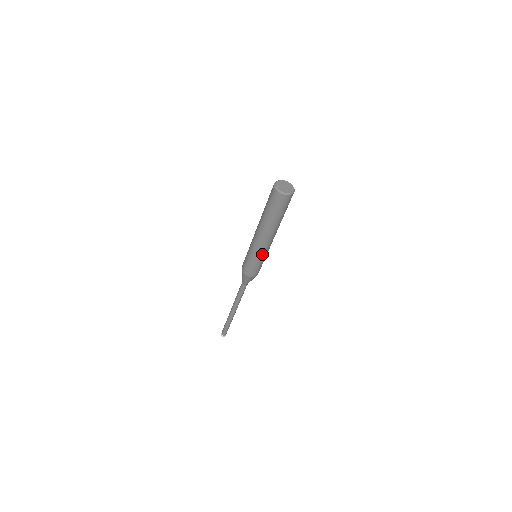
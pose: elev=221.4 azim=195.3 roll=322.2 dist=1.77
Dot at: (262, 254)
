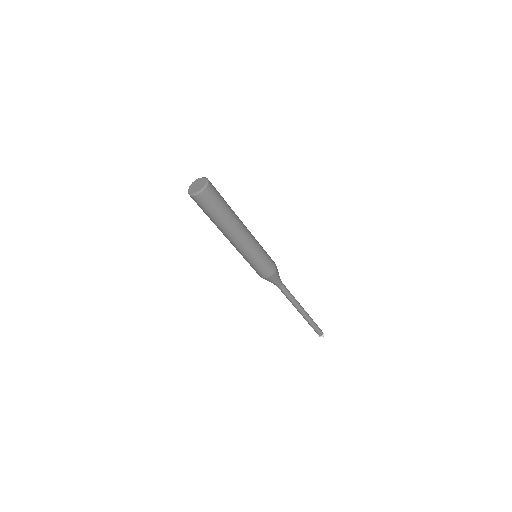
Dot at: (254, 251)
